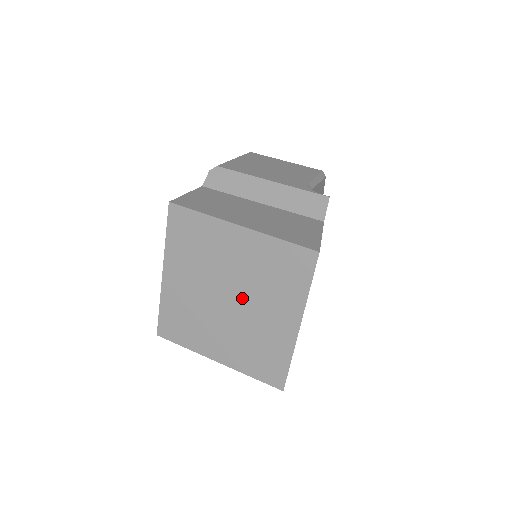
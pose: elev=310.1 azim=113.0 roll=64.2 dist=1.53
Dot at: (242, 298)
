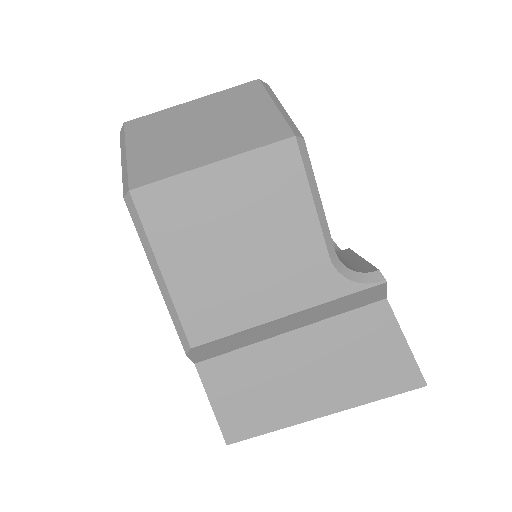
Dot at: occluded
